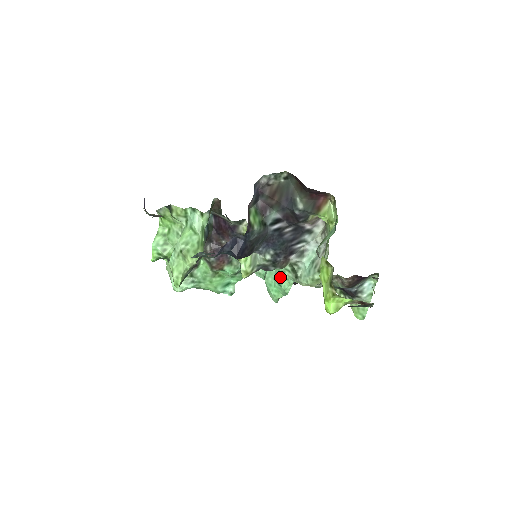
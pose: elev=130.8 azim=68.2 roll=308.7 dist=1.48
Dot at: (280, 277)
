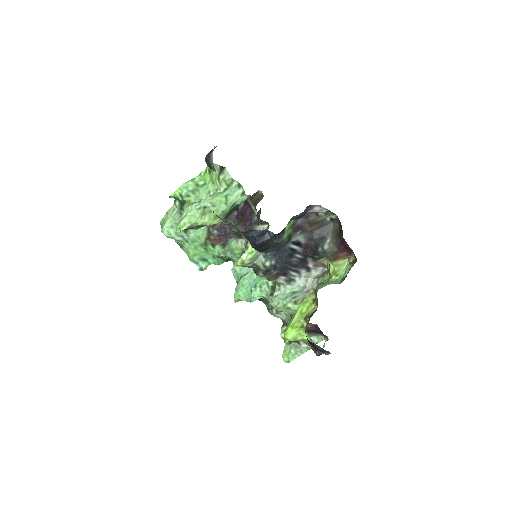
Dot at: (257, 285)
